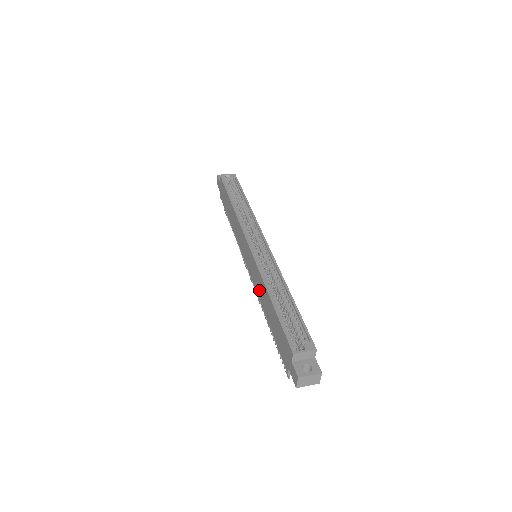
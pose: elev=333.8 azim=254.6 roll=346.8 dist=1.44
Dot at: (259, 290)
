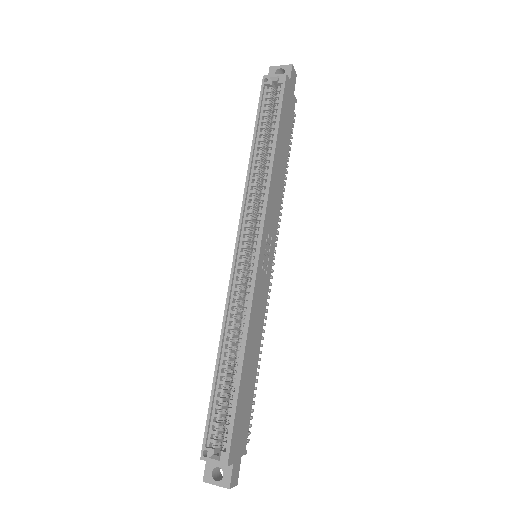
Dot at: occluded
